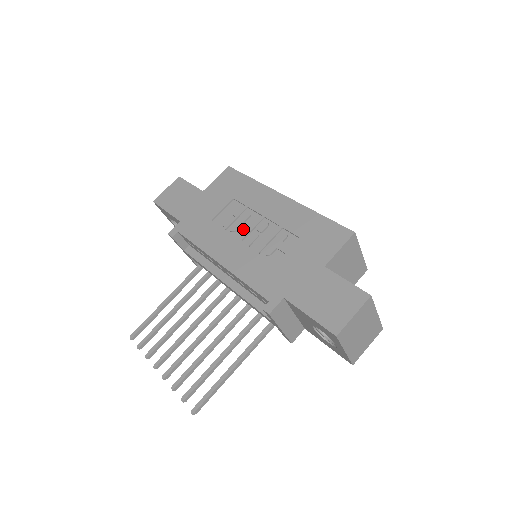
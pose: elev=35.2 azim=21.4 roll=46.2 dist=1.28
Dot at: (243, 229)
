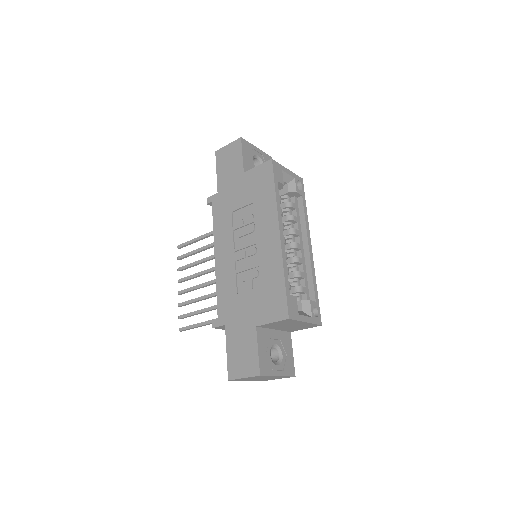
Dot at: (242, 241)
